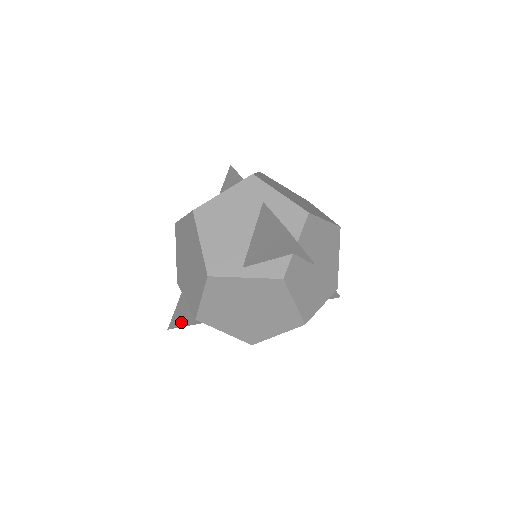
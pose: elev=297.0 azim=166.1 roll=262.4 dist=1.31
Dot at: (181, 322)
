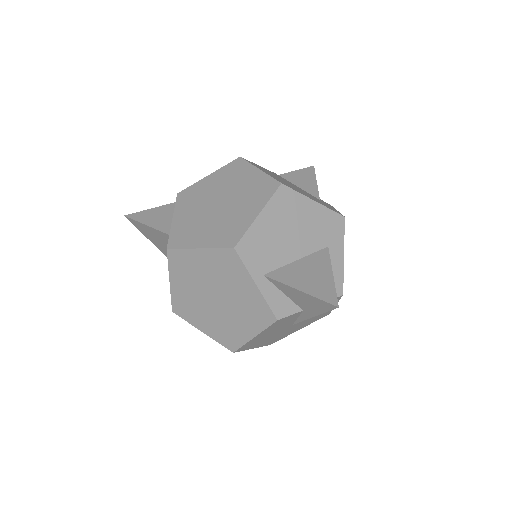
Dot at: (144, 227)
